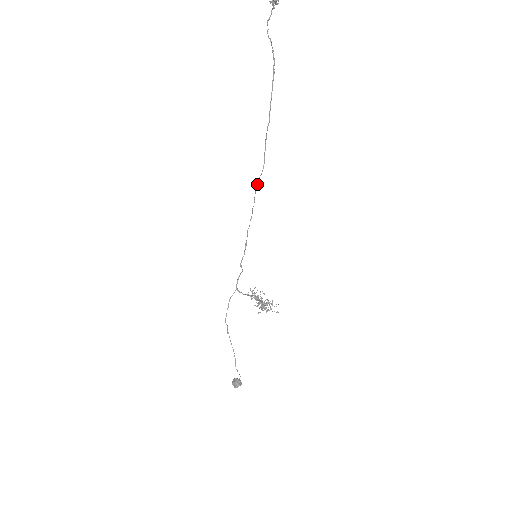
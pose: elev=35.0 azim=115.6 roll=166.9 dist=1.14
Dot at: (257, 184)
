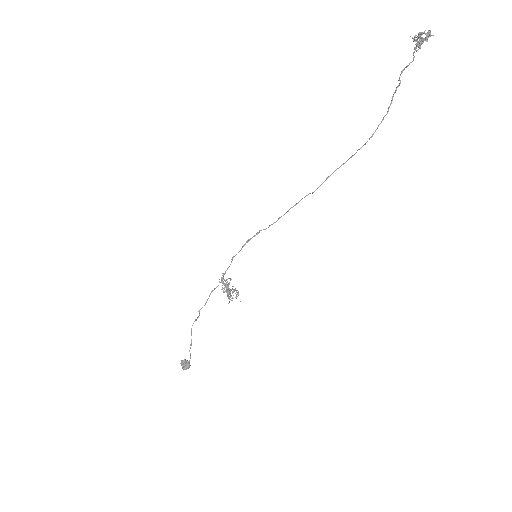
Dot at: (301, 199)
